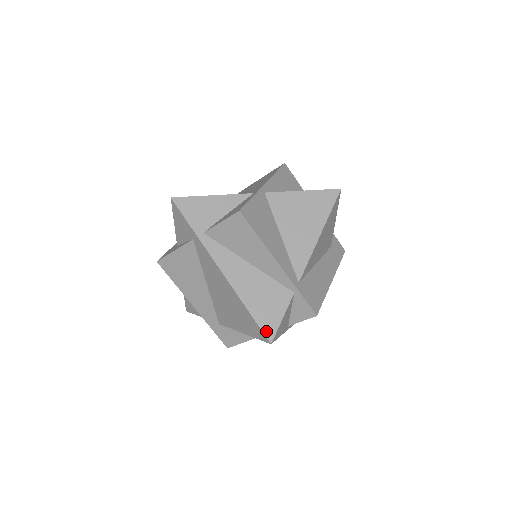
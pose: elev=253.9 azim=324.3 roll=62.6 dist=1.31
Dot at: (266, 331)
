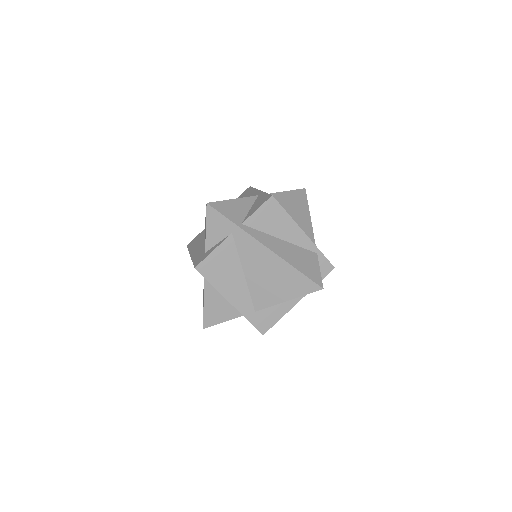
Dot at: (316, 281)
